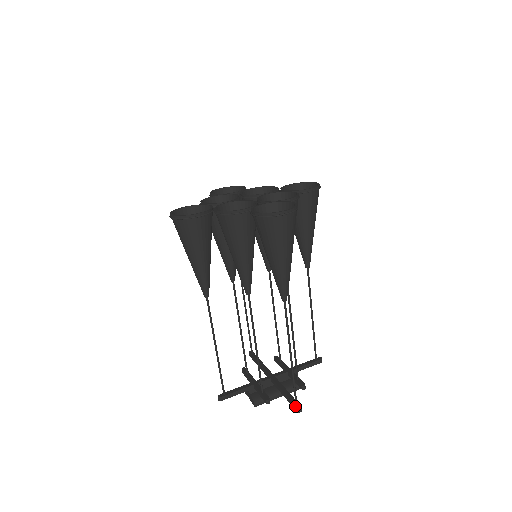
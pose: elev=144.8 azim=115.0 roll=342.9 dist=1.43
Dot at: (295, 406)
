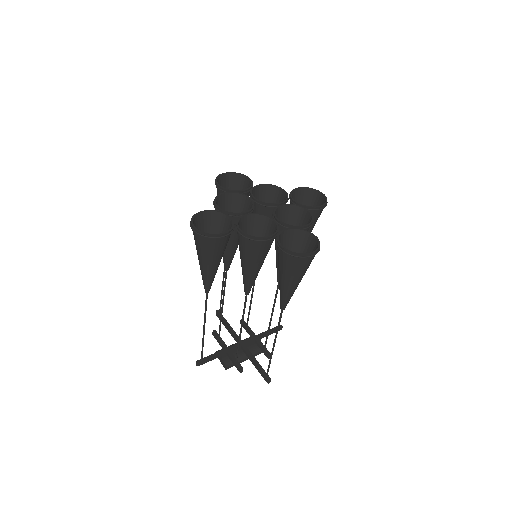
Dot at: (266, 378)
